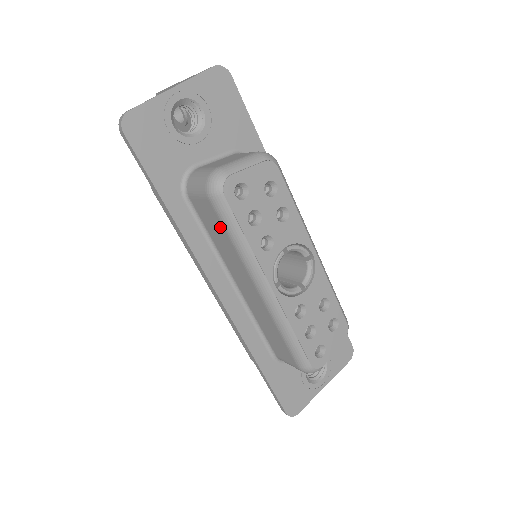
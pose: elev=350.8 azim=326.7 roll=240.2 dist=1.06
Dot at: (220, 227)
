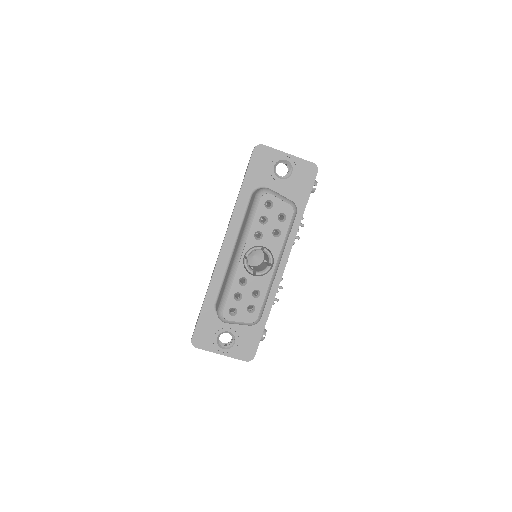
Dot at: (249, 212)
